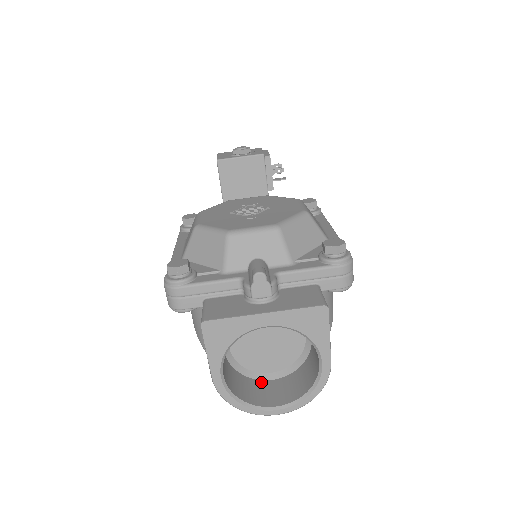
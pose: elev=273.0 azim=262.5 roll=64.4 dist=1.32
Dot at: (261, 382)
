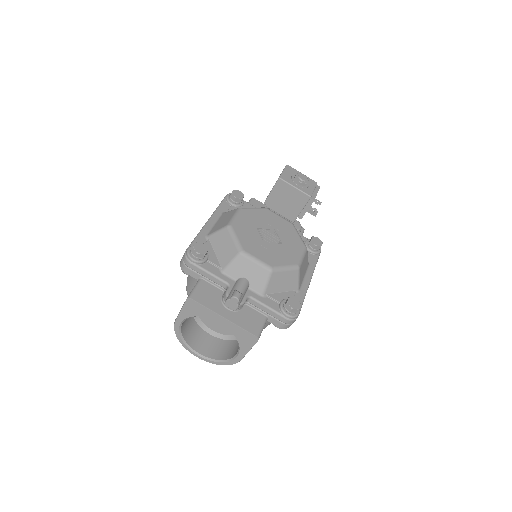
Dot at: (203, 331)
